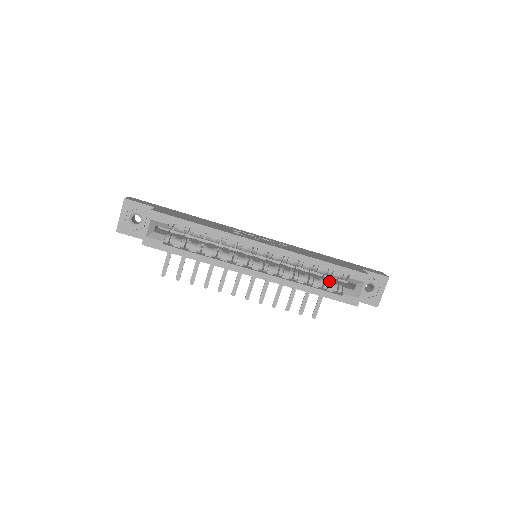
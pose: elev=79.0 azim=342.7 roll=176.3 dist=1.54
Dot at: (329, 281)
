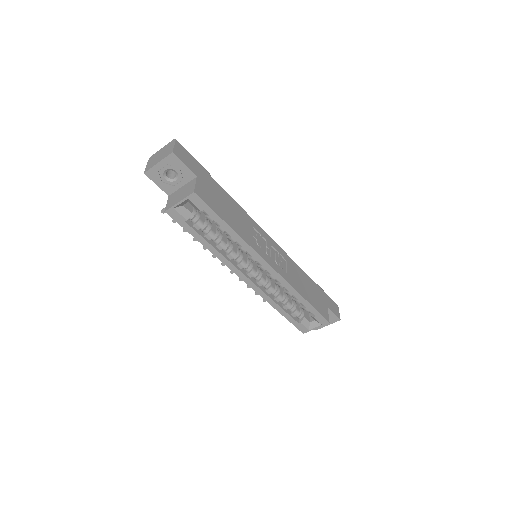
Dot at: (297, 305)
